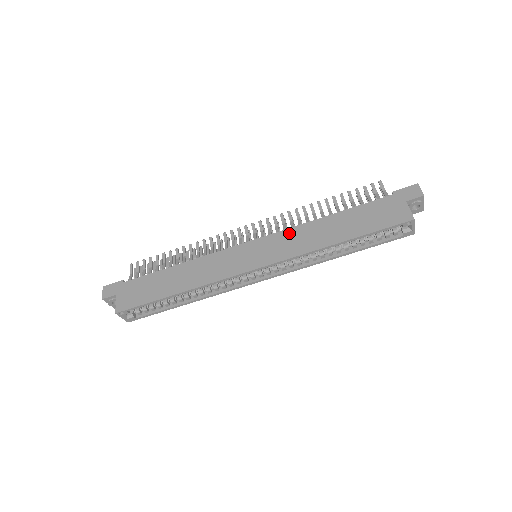
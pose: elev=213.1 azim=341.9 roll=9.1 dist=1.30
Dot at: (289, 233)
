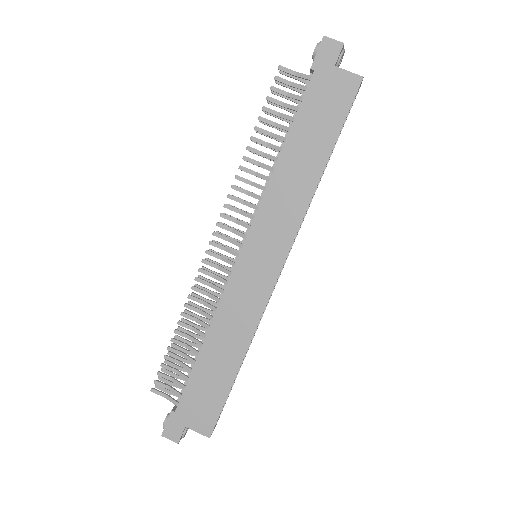
Dot at: (267, 207)
